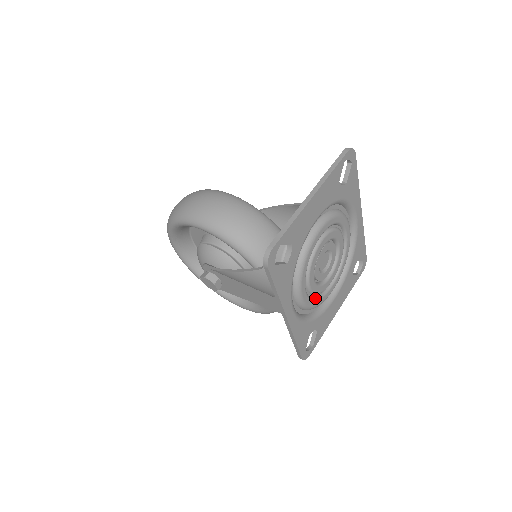
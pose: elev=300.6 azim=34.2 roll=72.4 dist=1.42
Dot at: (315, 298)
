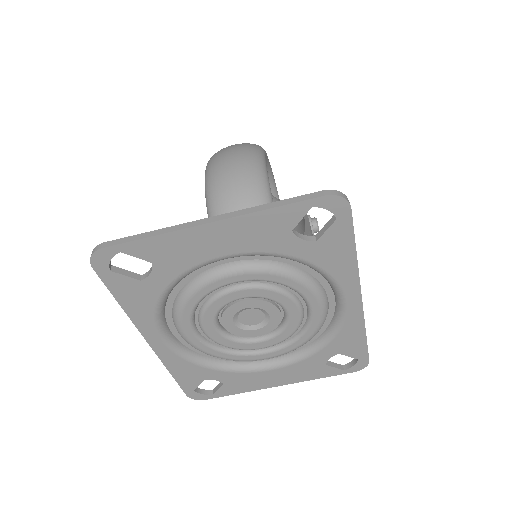
Dot at: (221, 348)
